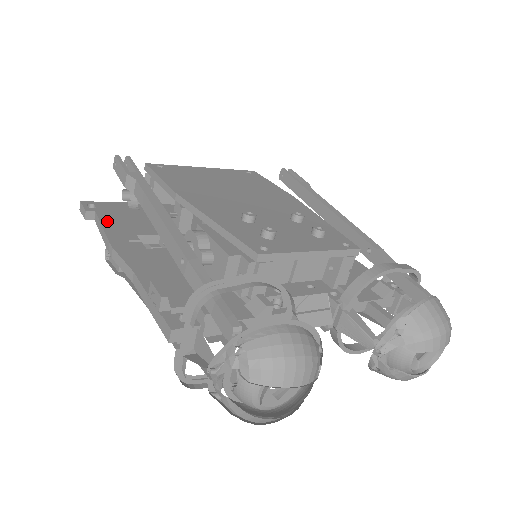
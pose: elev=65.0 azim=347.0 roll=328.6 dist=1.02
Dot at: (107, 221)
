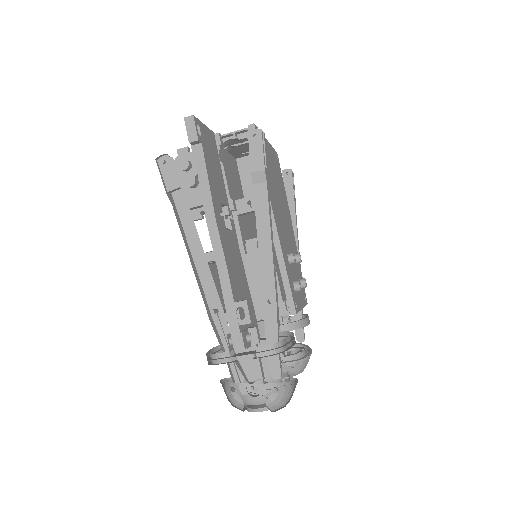
Dot at: (209, 169)
